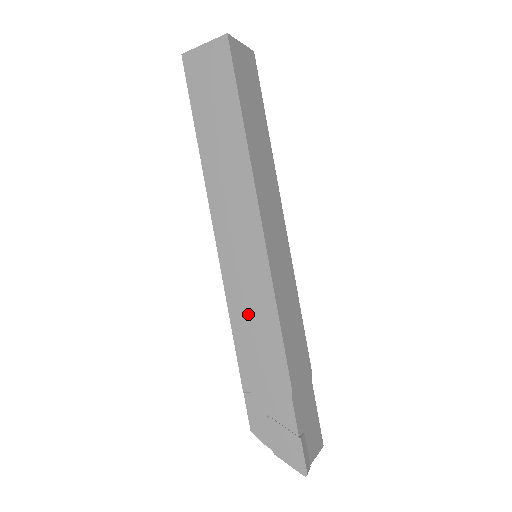
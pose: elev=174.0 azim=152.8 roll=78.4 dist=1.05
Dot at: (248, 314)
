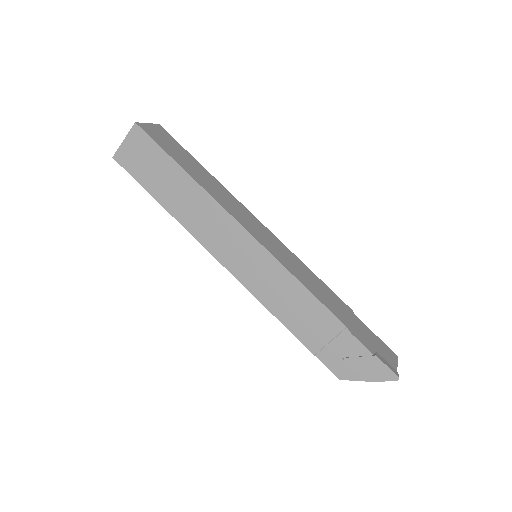
Dot at: (279, 297)
